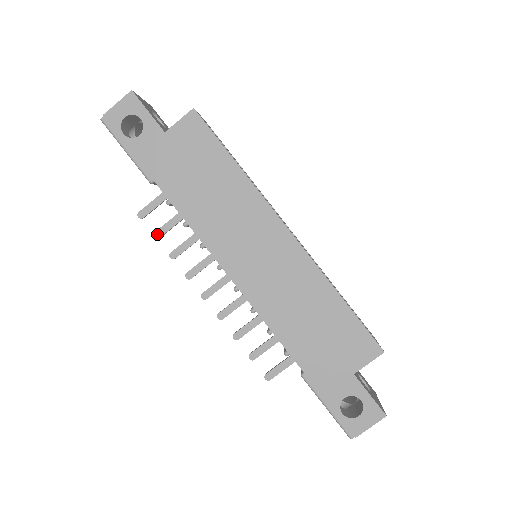
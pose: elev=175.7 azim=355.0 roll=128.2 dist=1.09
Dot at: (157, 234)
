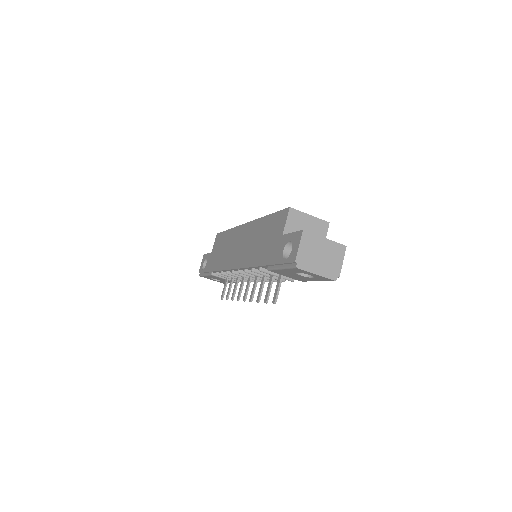
Dot at: (227, 297)
